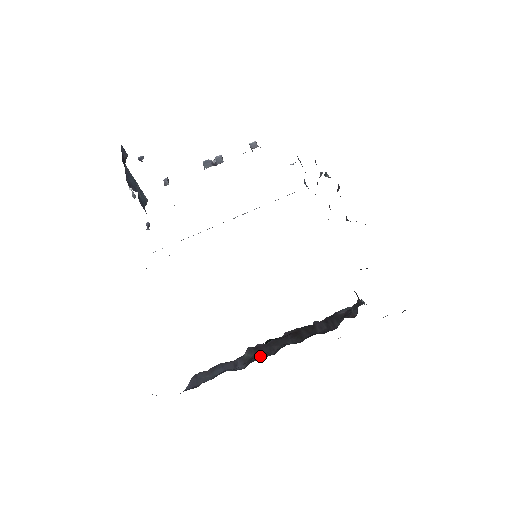
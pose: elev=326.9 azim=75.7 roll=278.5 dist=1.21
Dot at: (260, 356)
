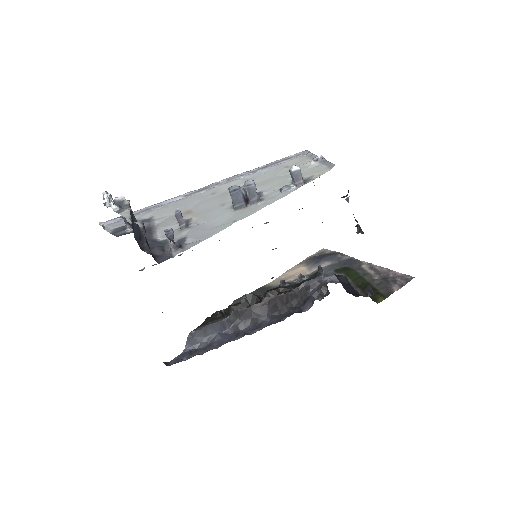
Dot at: (246, 323)
